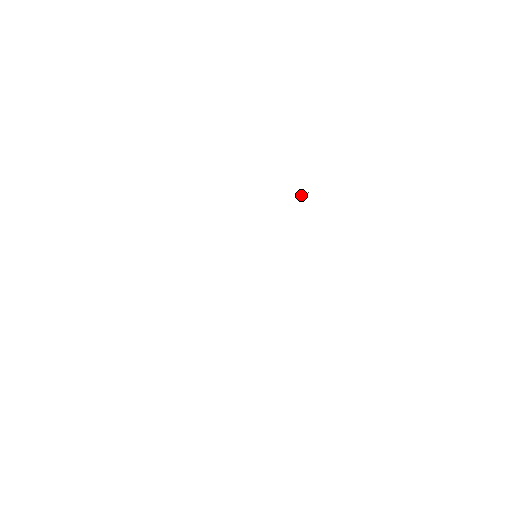
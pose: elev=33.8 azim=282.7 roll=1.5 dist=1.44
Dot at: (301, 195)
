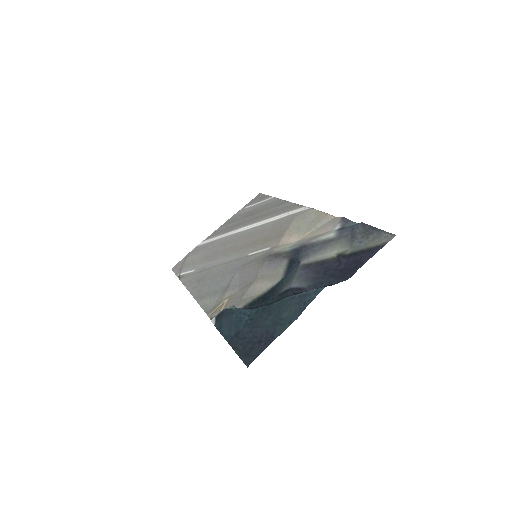
Dot at: occluded
